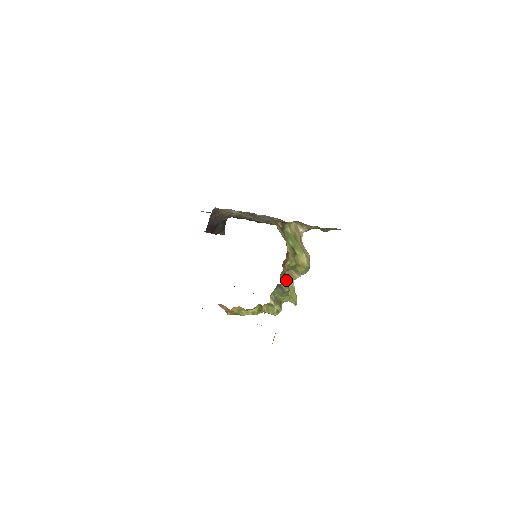
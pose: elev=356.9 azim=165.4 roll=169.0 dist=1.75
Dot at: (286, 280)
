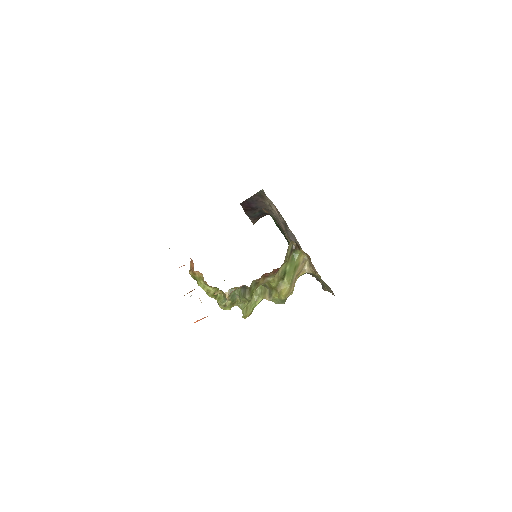
Dot at: (255, 289)
